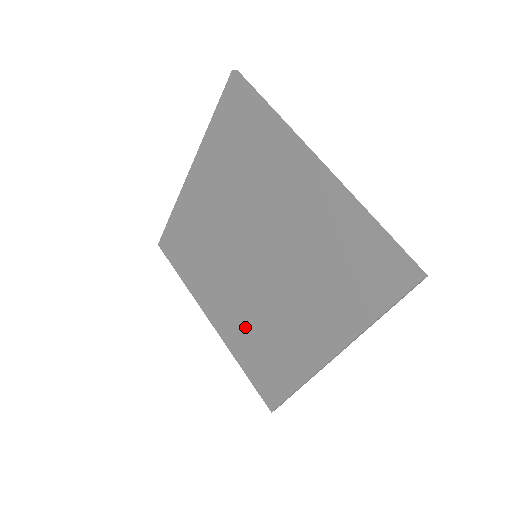
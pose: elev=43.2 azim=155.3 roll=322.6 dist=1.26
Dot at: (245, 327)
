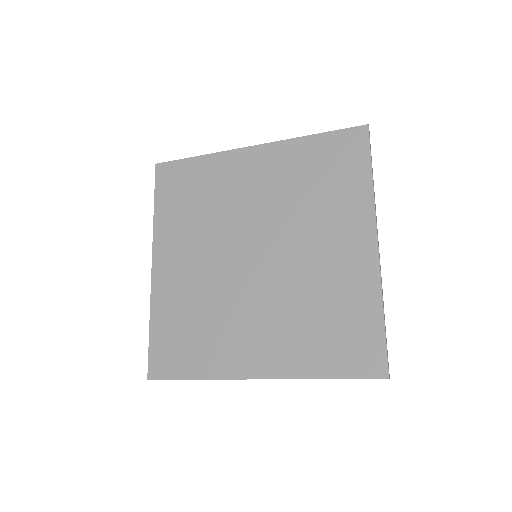
Dot at: (189, 297)
